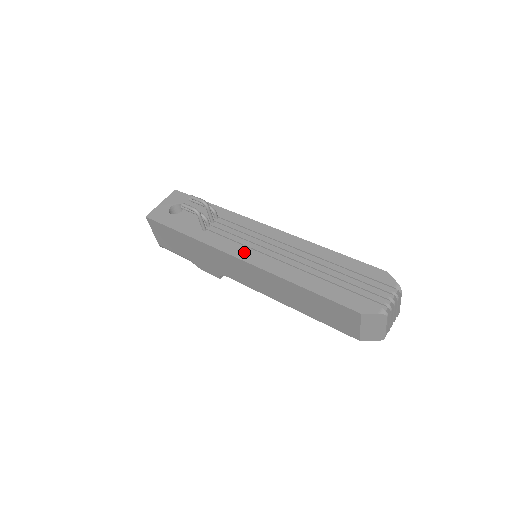
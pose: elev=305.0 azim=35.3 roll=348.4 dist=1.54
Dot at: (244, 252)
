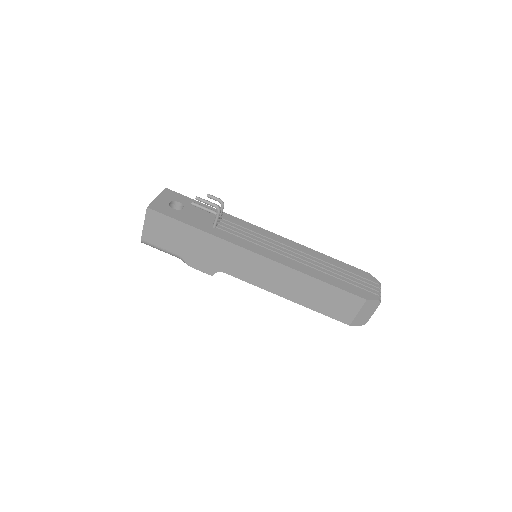
Dot at: (260, 249)
